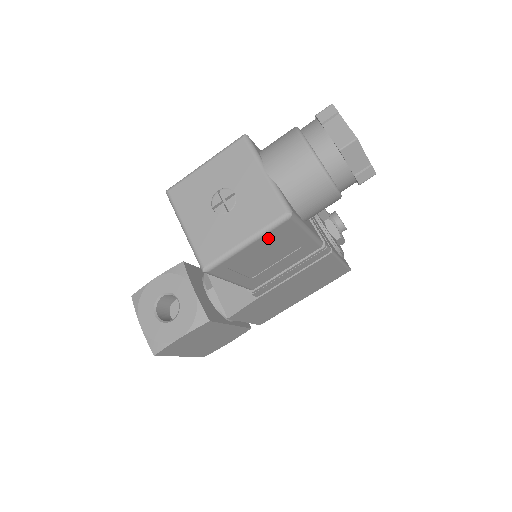
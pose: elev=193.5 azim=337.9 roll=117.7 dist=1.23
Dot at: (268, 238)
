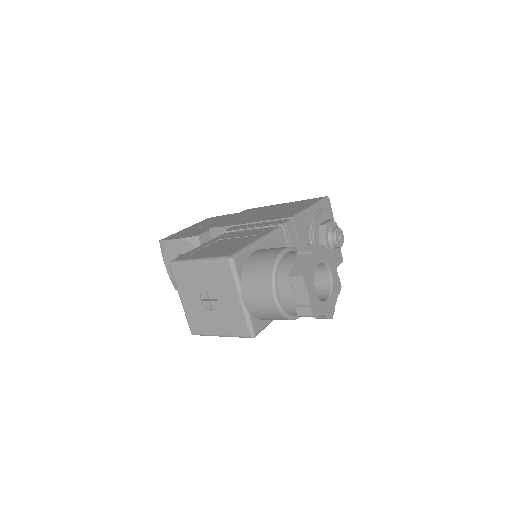
Dot at: occluded
